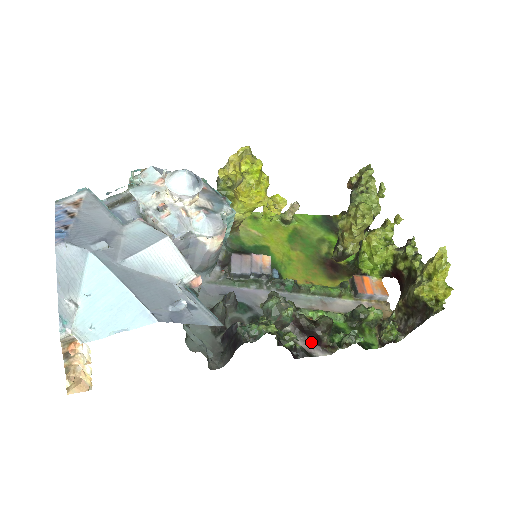
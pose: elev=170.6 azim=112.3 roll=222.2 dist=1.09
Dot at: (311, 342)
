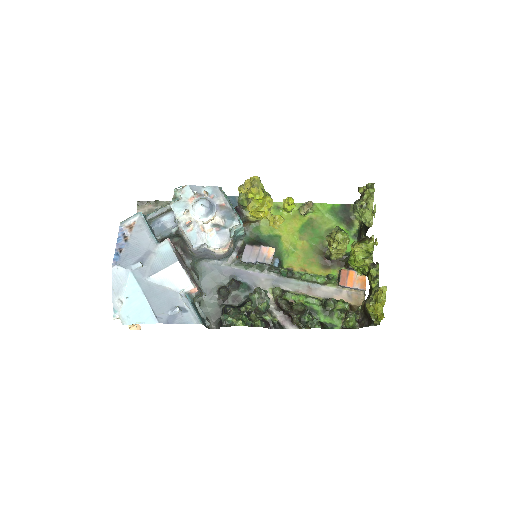
Dot at: (287, 318)
